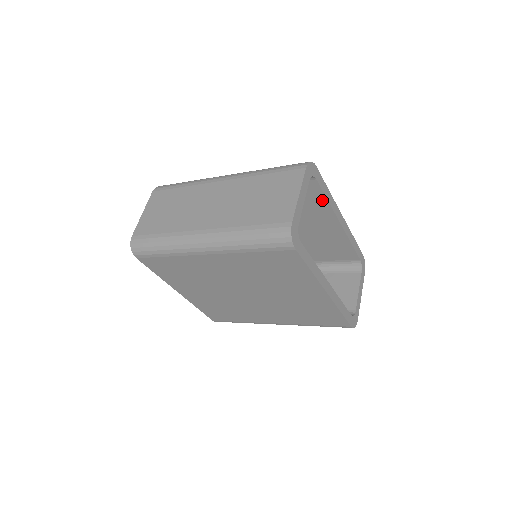
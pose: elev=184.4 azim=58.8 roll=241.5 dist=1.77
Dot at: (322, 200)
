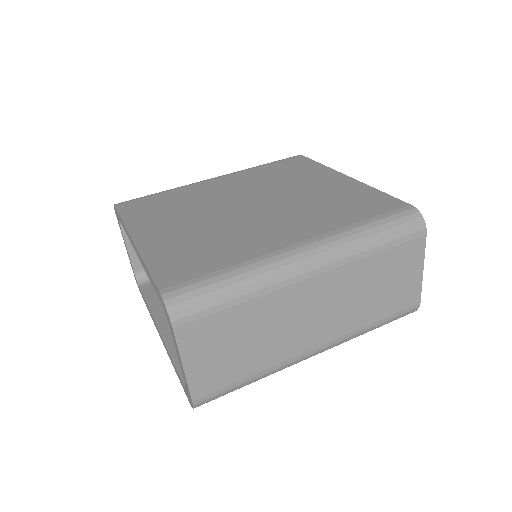
Dot at: occluded
